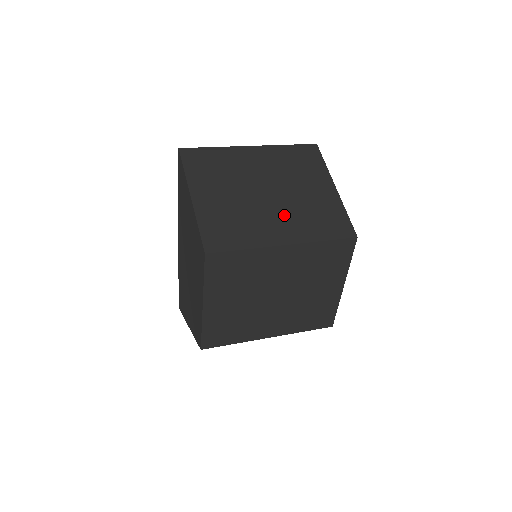
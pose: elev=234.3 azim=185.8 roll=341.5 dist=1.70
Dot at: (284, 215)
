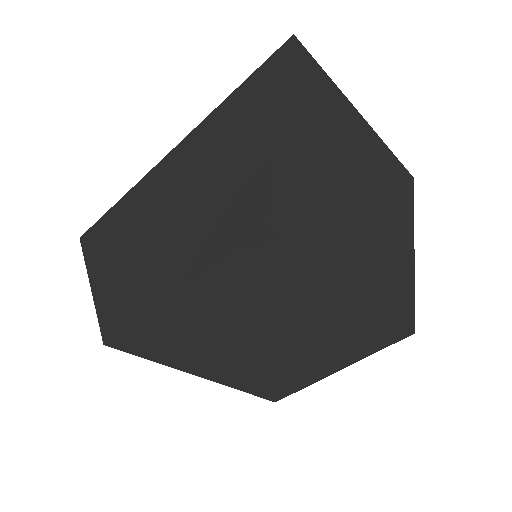
Dot at: (365, 243)
